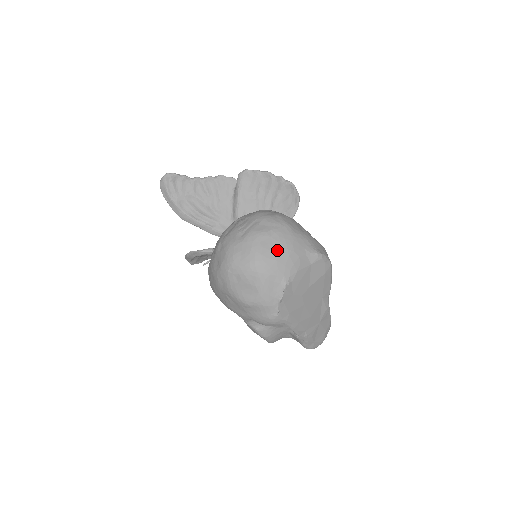
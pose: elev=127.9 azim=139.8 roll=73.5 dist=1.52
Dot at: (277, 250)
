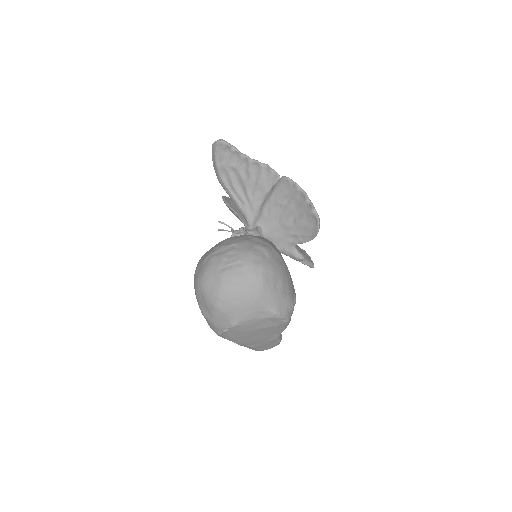
Dot at: (239, 299)
